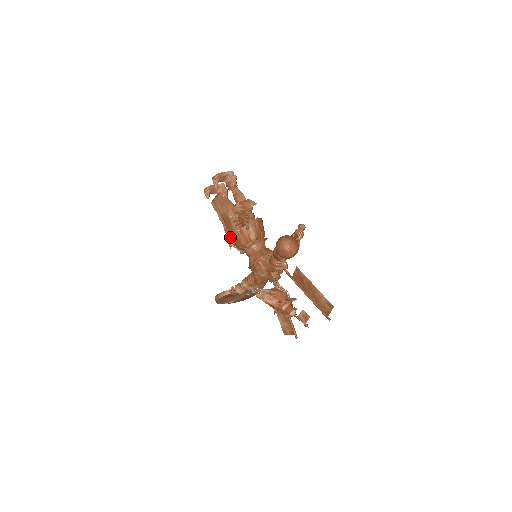
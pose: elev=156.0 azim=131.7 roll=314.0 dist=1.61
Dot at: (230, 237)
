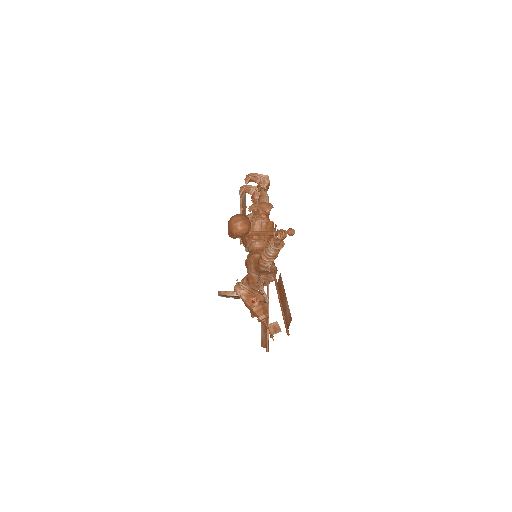
Dot at: occluded
